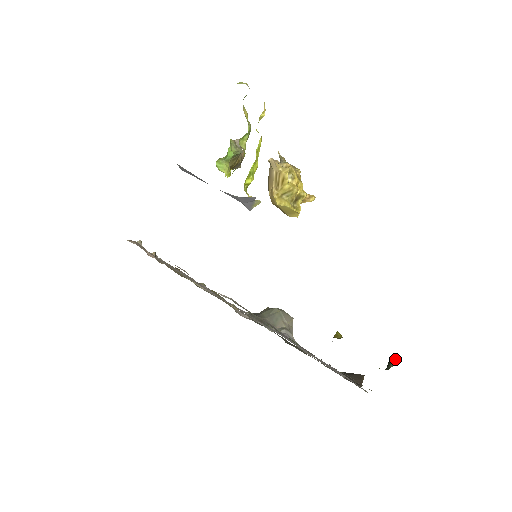
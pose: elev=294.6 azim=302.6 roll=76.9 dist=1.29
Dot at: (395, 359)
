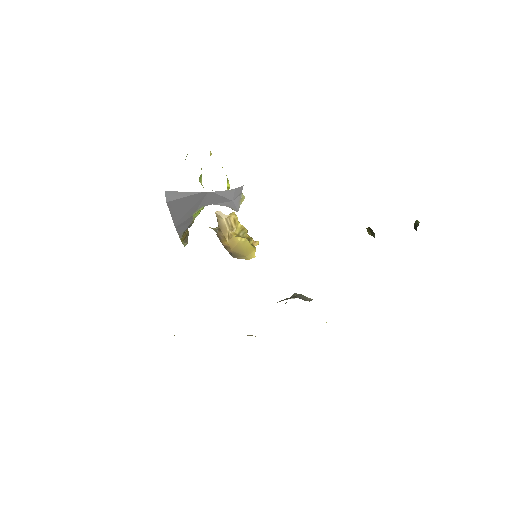
Dot at: (416, 220)
